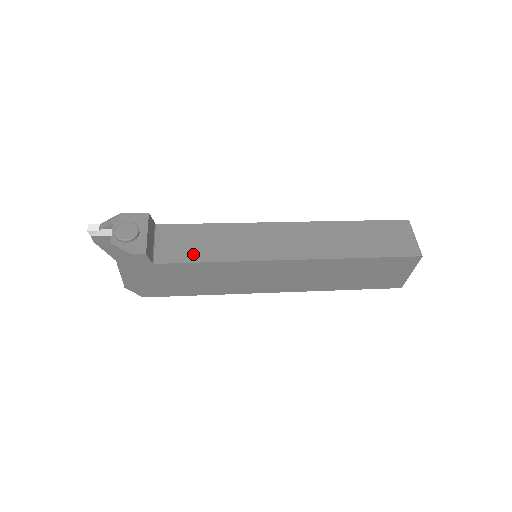
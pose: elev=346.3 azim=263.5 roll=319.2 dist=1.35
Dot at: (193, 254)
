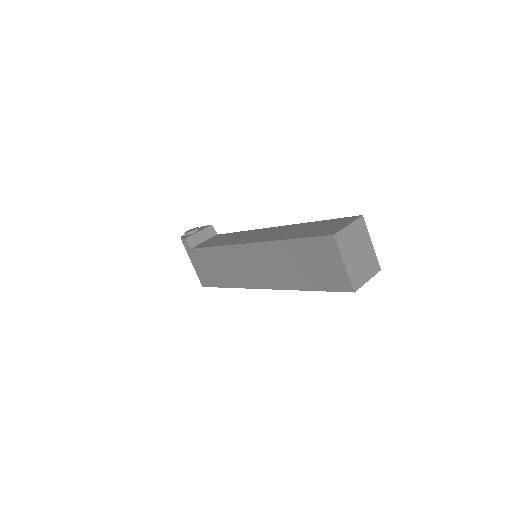
Dot at: (211, 244)
